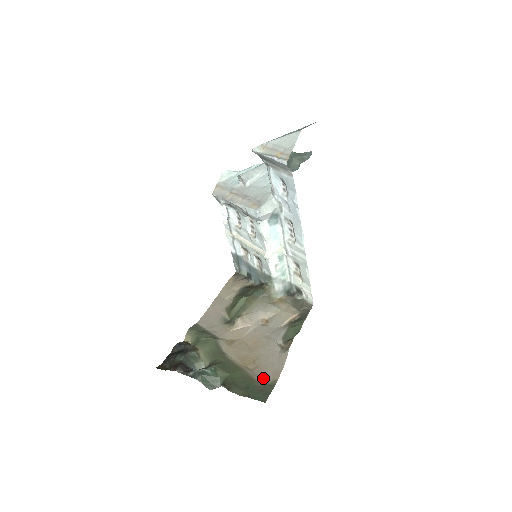
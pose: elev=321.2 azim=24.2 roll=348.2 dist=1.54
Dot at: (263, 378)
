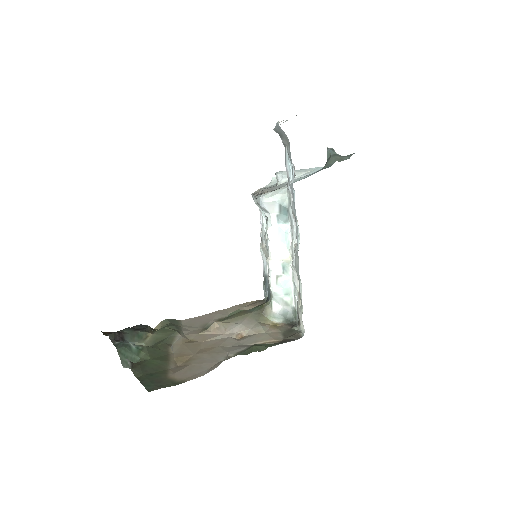
Dot at: (176, 374)
